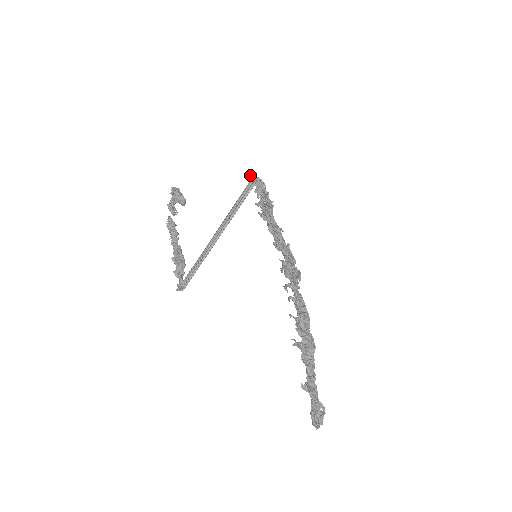
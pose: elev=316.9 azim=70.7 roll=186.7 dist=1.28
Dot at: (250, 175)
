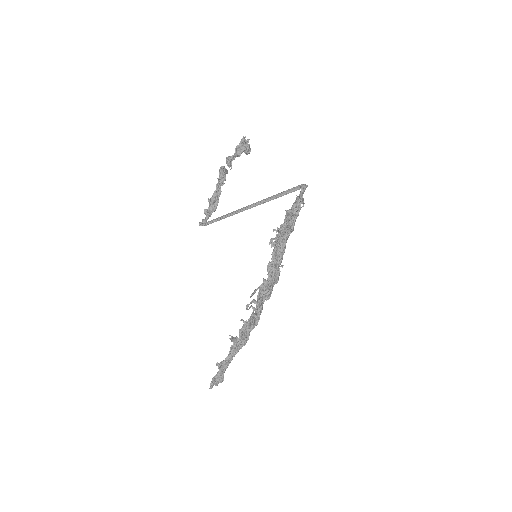
Dot at: (300, 185)
